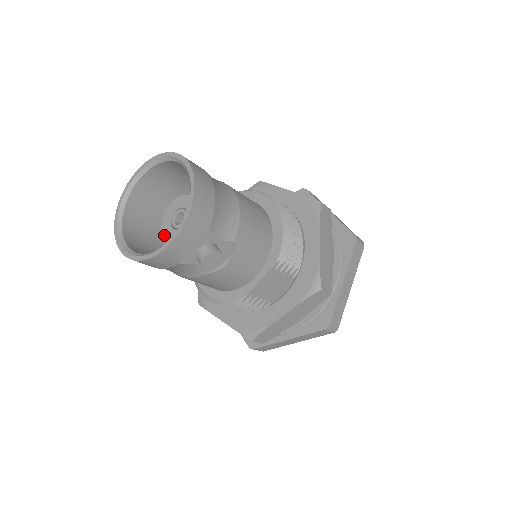
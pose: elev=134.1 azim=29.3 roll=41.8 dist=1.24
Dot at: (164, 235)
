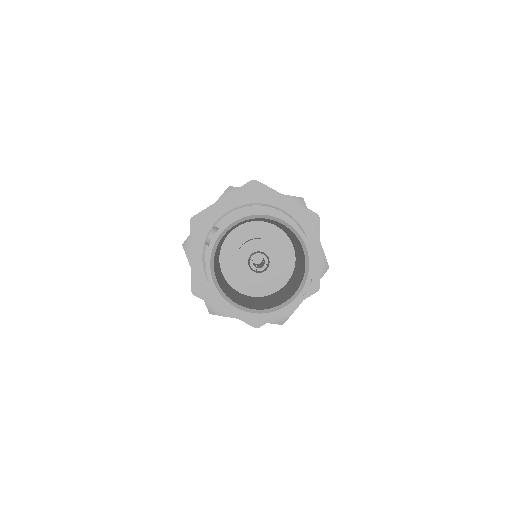
Dot at: (247, 281)
